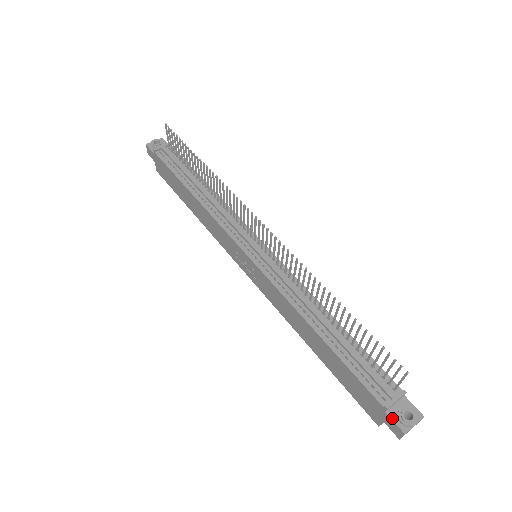
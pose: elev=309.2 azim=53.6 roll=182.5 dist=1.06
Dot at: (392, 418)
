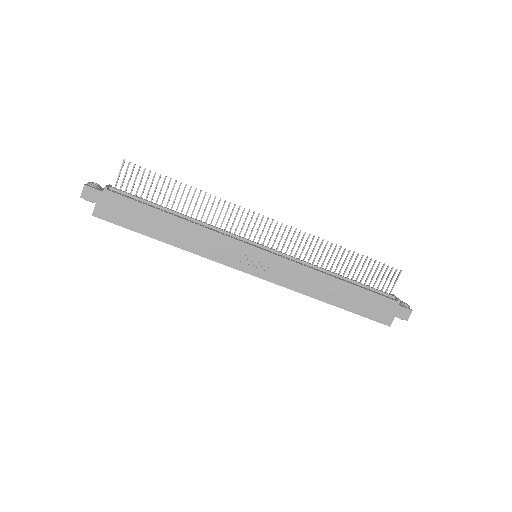
Dot at: (403, 306)
